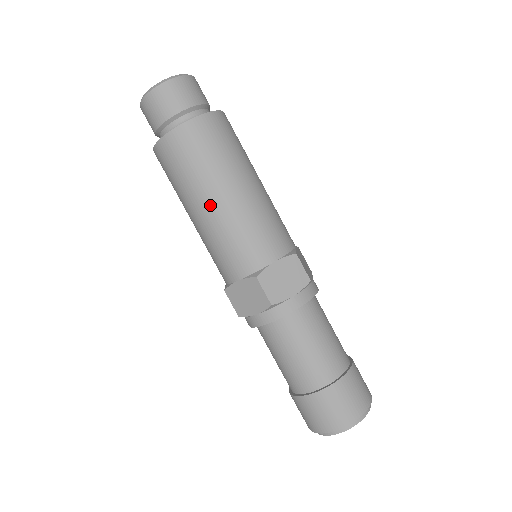
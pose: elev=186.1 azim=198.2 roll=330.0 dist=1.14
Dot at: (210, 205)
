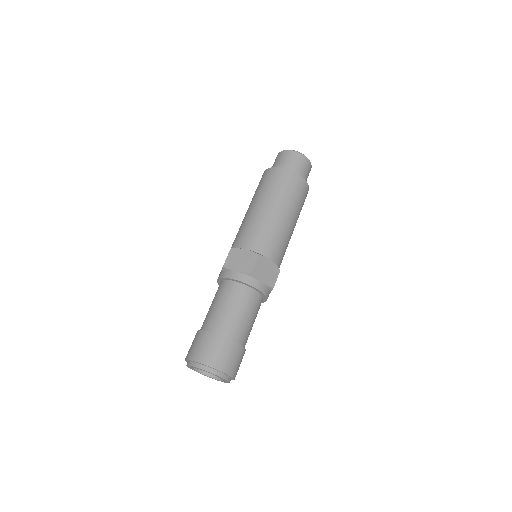
Dot at: (271, 209)
